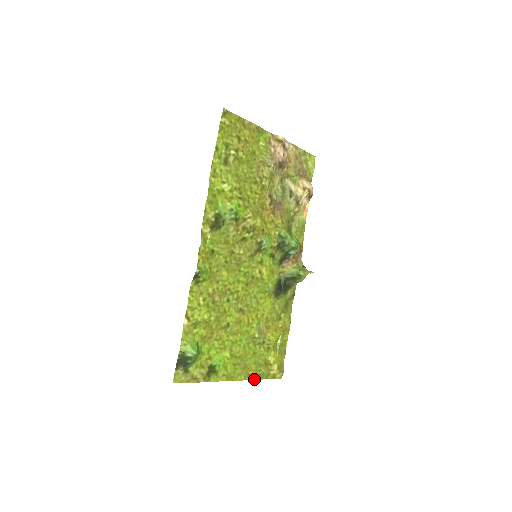
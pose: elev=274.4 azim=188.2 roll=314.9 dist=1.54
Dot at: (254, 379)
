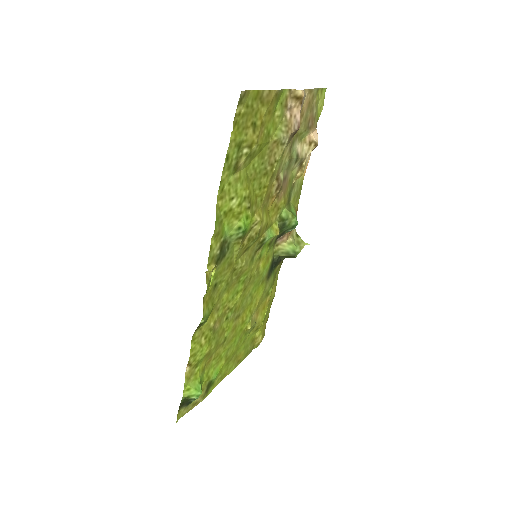
Dot at: (242, 360)
